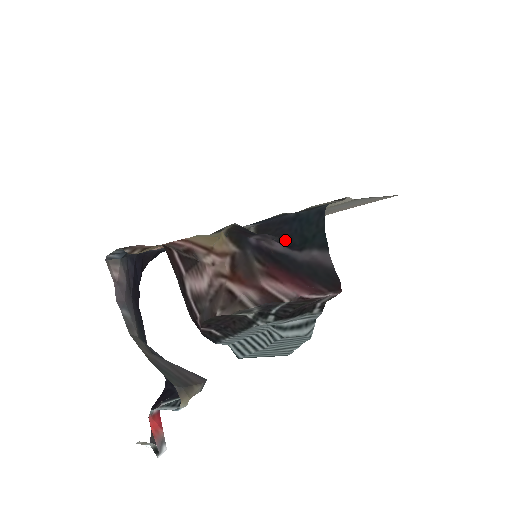
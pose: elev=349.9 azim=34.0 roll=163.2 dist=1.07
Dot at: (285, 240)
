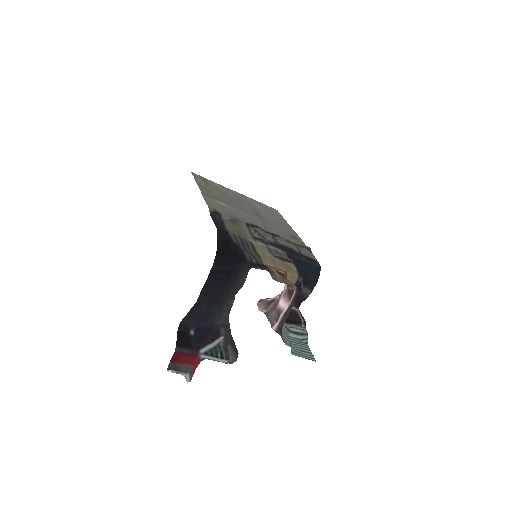
Dot at: occluded
